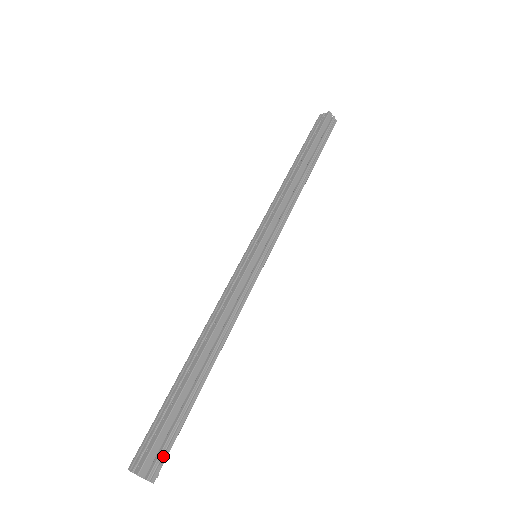
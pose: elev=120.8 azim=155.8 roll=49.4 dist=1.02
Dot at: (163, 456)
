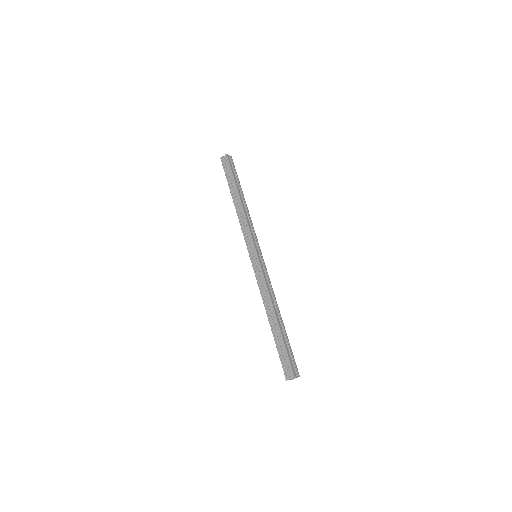
Dot at: (295, 364)
